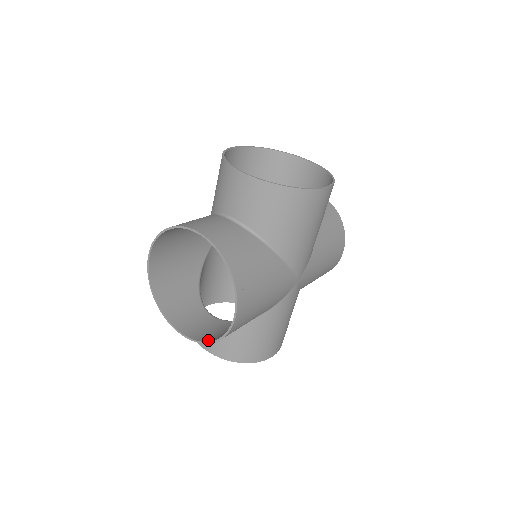
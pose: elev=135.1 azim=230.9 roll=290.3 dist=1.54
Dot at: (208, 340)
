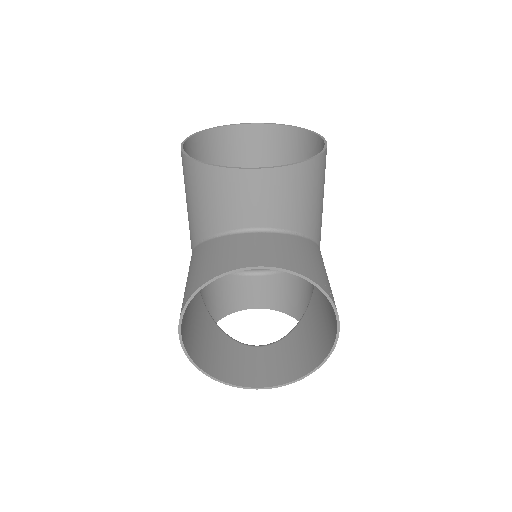
Dot at: (301, 374)
